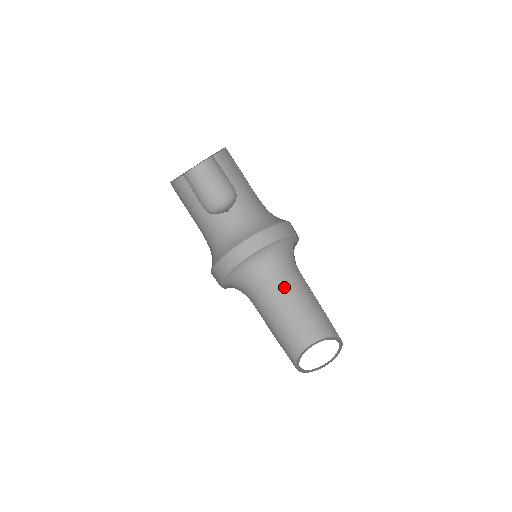
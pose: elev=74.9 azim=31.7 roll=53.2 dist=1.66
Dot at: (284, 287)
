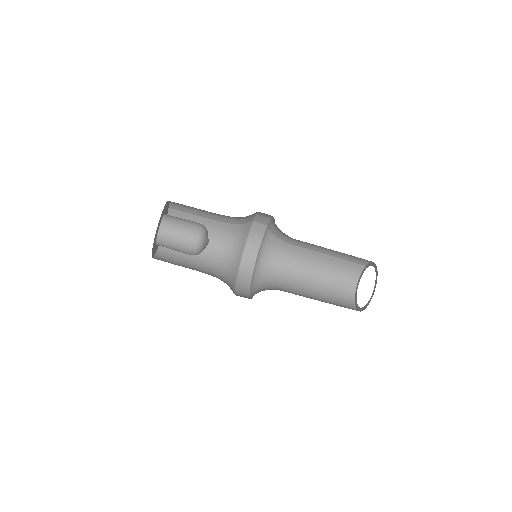
Dot at: (295, 273)
